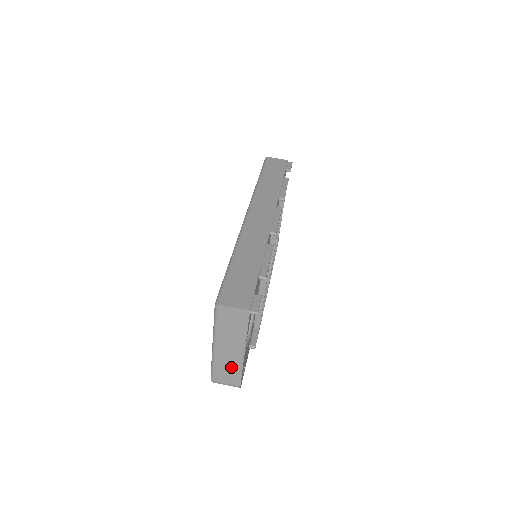
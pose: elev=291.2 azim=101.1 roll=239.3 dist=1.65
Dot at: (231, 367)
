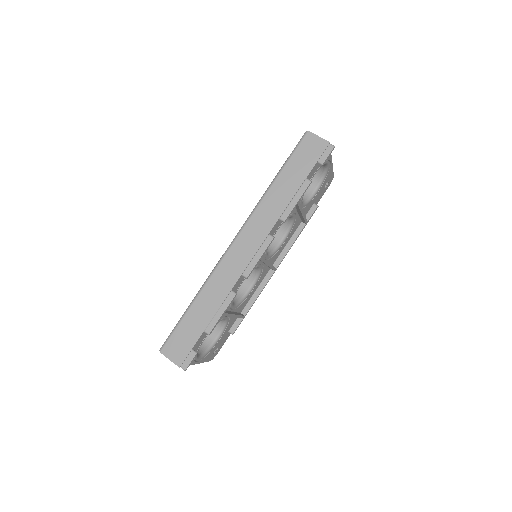
Dot at: occluded
